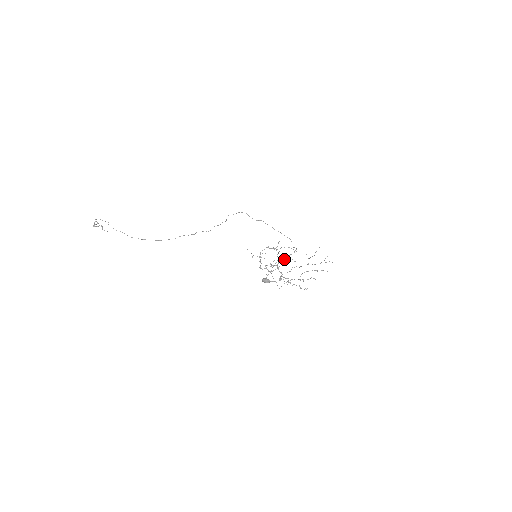
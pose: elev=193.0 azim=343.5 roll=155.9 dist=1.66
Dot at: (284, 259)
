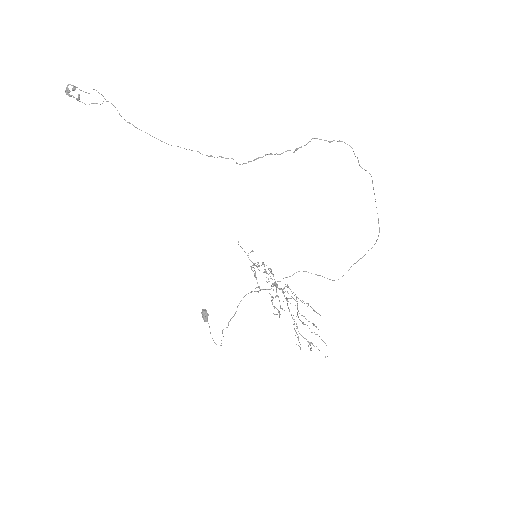
Dot at: occluded
